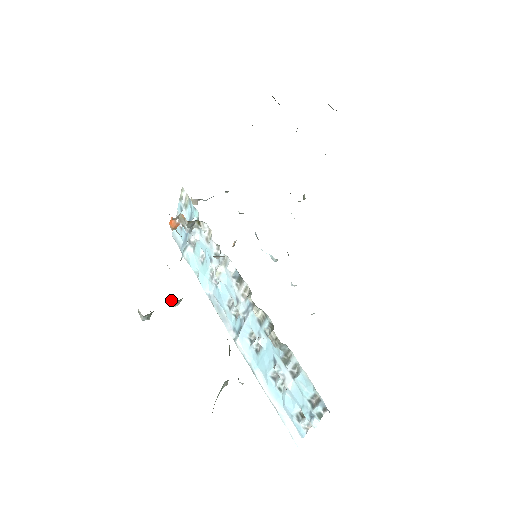
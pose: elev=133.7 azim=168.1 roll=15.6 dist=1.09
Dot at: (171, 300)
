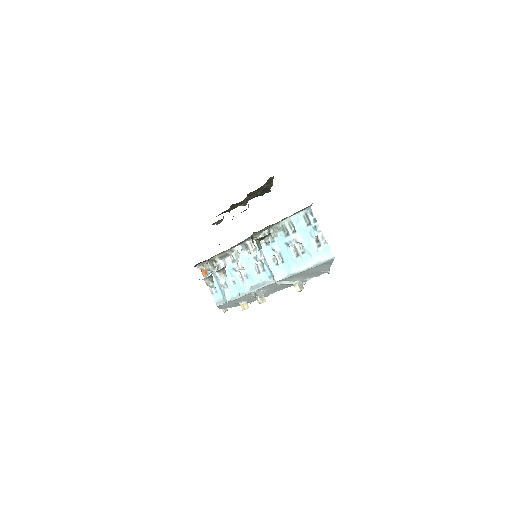
Dot at: (220, 274)
